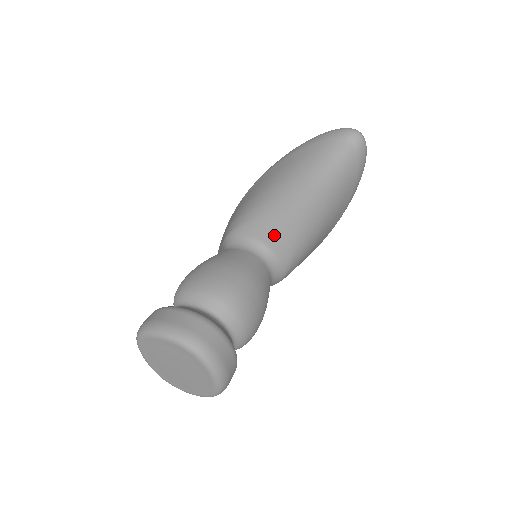
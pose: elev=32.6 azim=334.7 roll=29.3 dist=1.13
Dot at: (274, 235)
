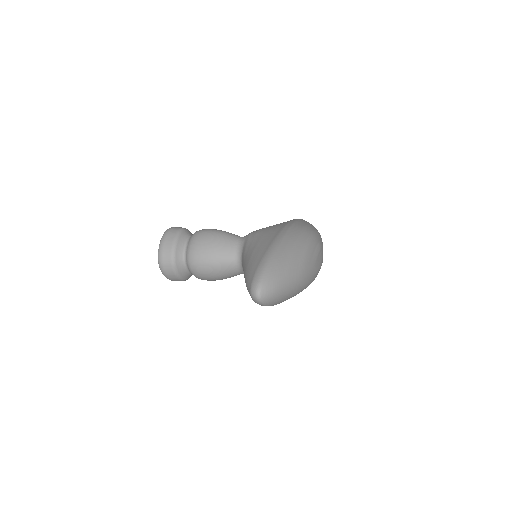
Dot at: occluded
